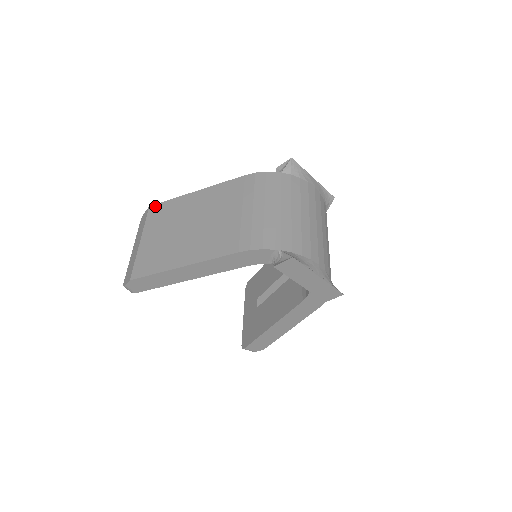
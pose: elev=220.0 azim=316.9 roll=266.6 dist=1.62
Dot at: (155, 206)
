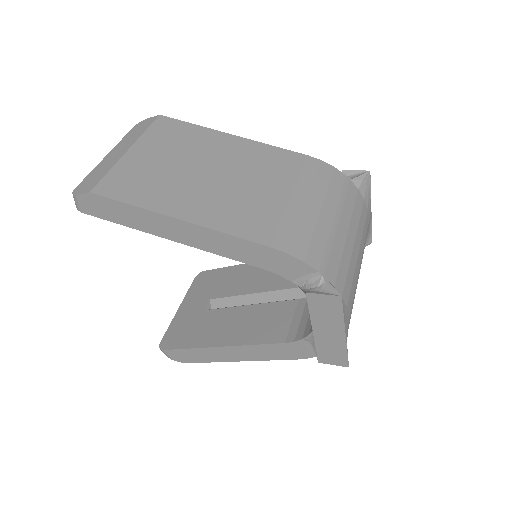
Dot at: (169, 119)
